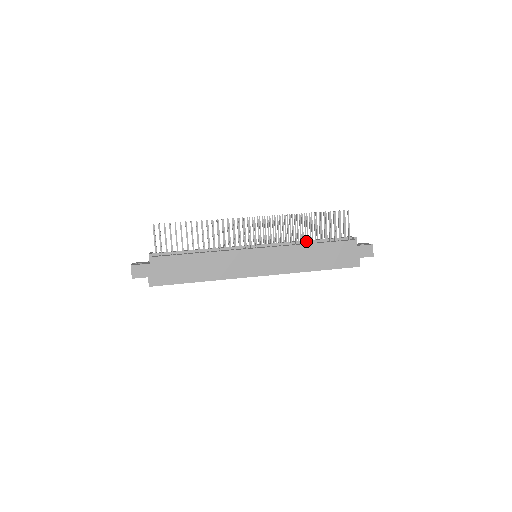
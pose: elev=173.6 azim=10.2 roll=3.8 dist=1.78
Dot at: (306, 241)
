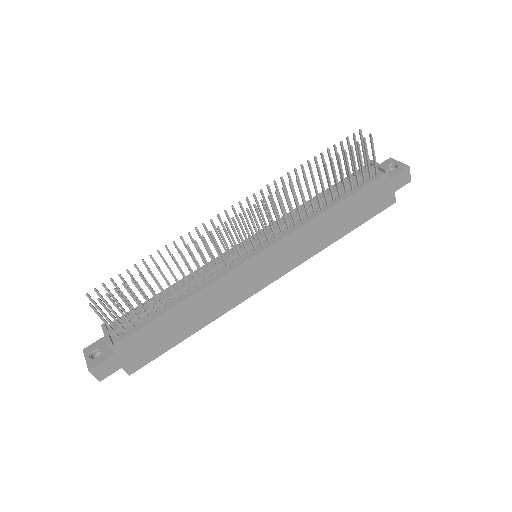
Dot at: (321, 206)
